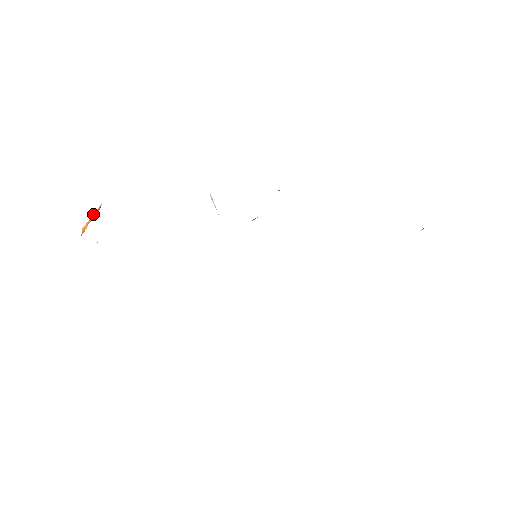
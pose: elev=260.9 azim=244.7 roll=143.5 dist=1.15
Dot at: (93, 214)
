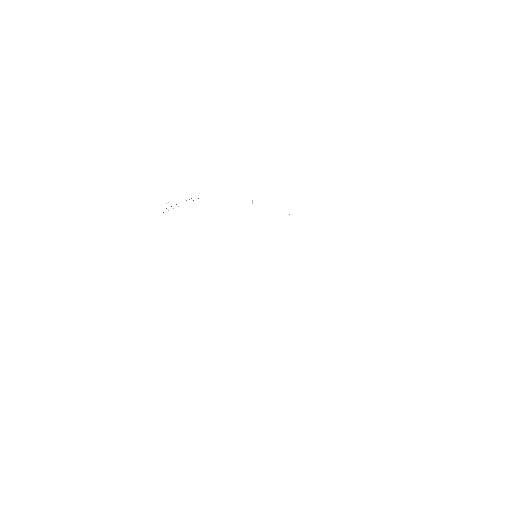
Dot at: occluded
